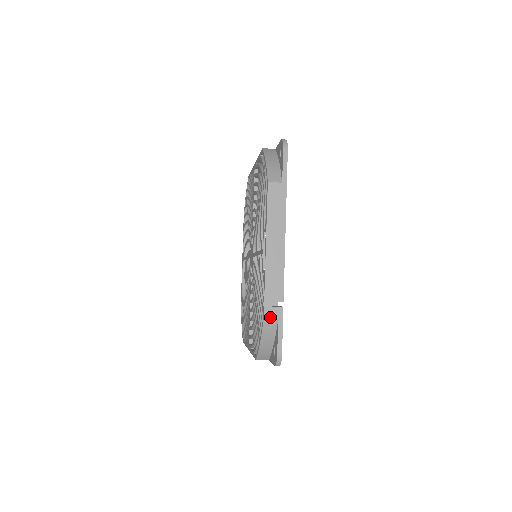
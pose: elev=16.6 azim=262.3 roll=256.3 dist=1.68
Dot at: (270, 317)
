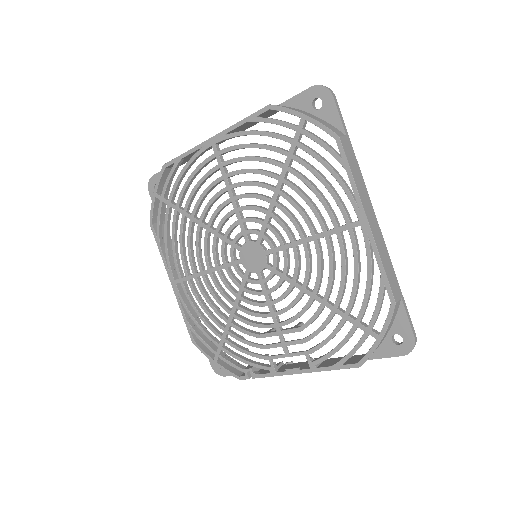
Dot at: occluded
